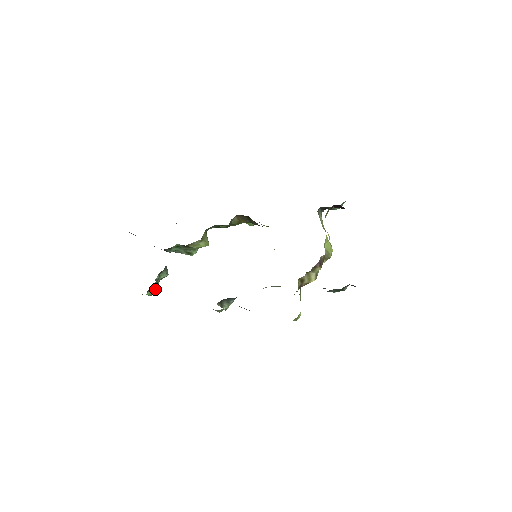
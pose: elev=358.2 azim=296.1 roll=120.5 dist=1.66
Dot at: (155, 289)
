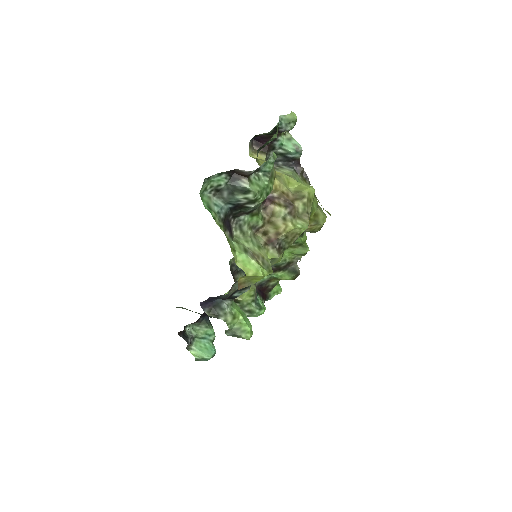
Dot at: (205, 350)
